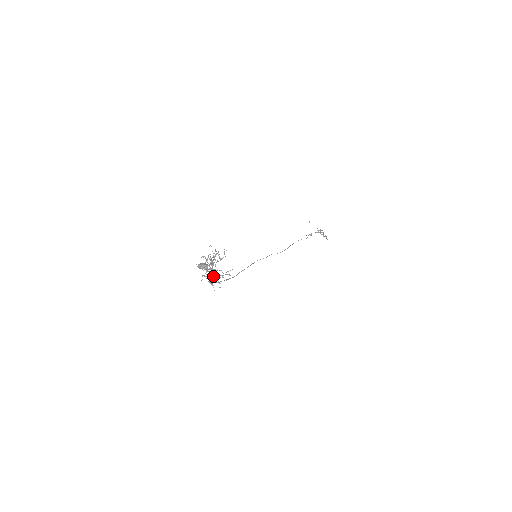
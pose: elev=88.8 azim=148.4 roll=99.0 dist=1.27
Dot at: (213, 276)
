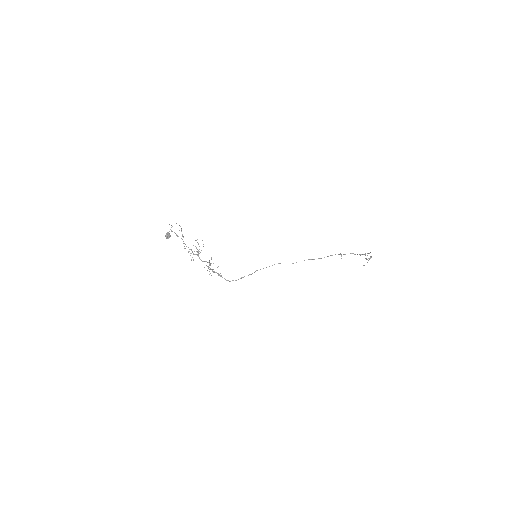
Dot at: (206, 261)
